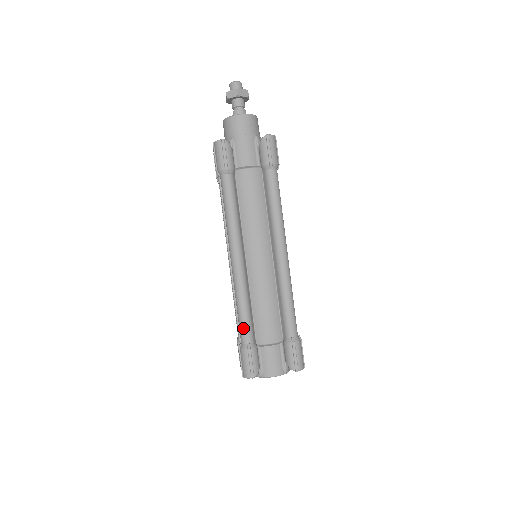
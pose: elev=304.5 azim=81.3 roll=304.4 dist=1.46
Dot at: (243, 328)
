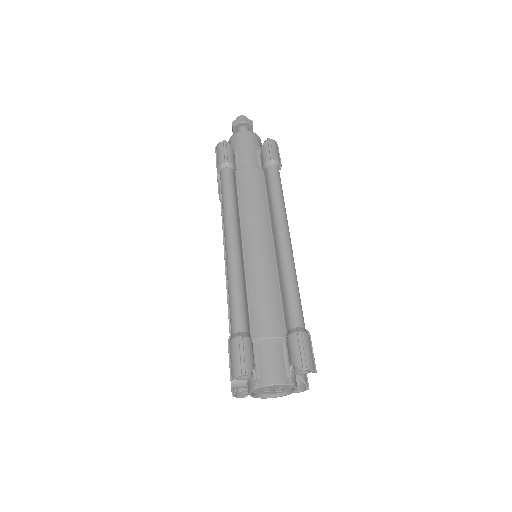
Dot at: (234, 314)
